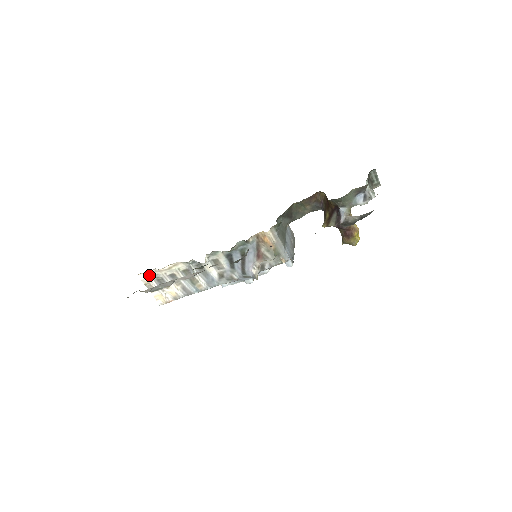
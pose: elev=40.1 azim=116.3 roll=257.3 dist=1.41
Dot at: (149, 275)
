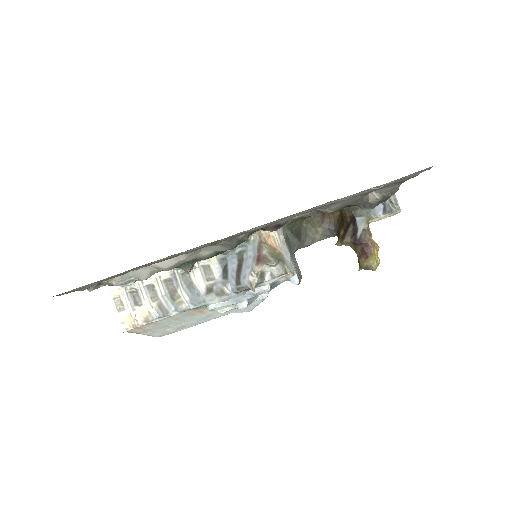
Dot at: occluded
